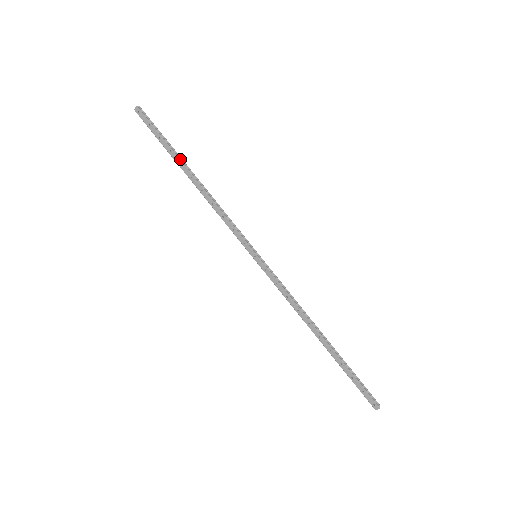
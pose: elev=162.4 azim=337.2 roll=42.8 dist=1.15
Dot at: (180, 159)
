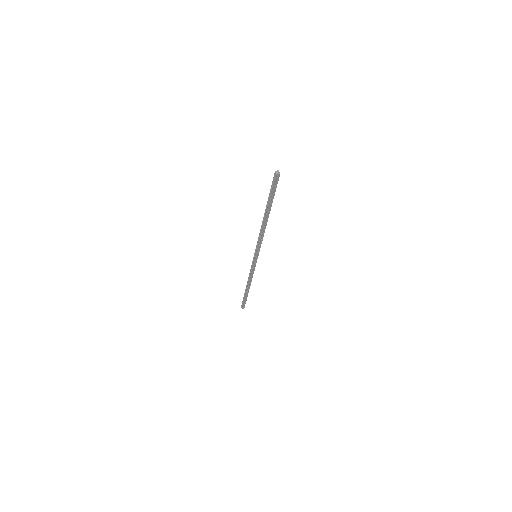
Dot at: occluded
